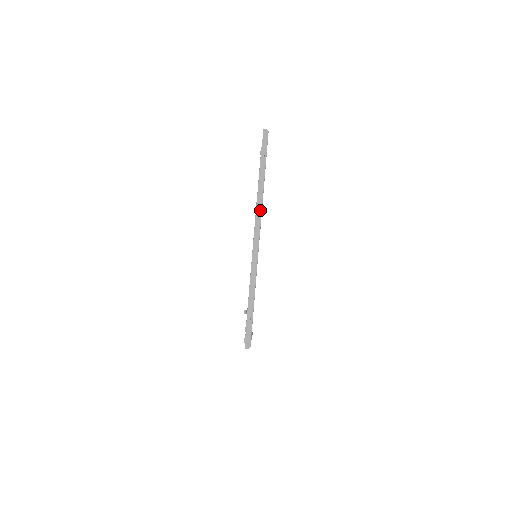
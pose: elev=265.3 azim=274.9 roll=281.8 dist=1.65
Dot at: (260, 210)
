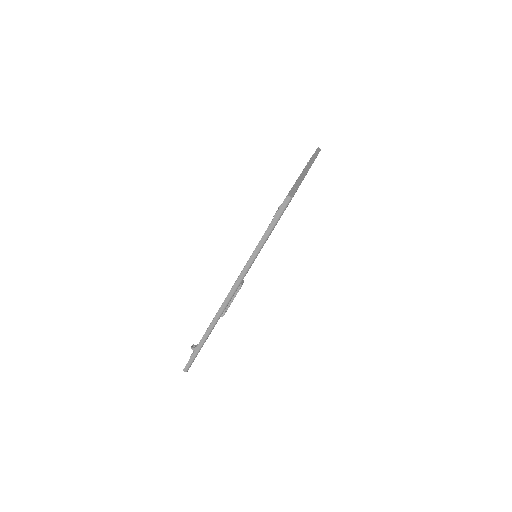
Dot at: (311, 163)
